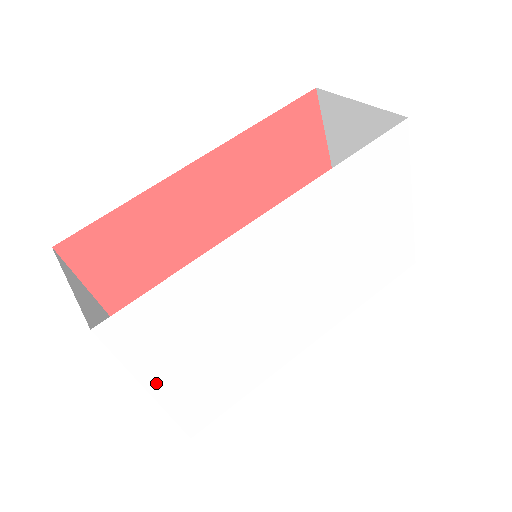
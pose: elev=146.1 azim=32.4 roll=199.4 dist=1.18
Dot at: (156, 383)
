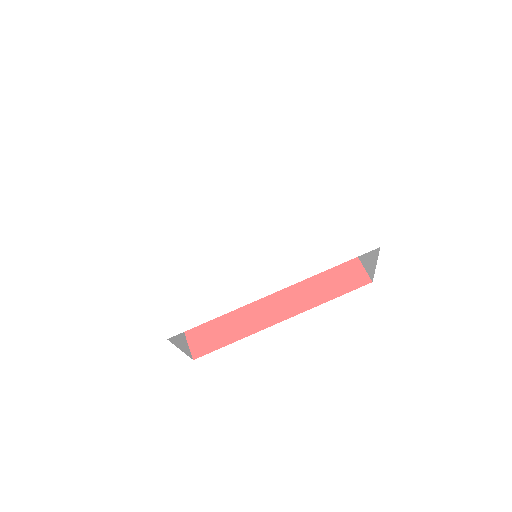
Dot at: (154, 275)
